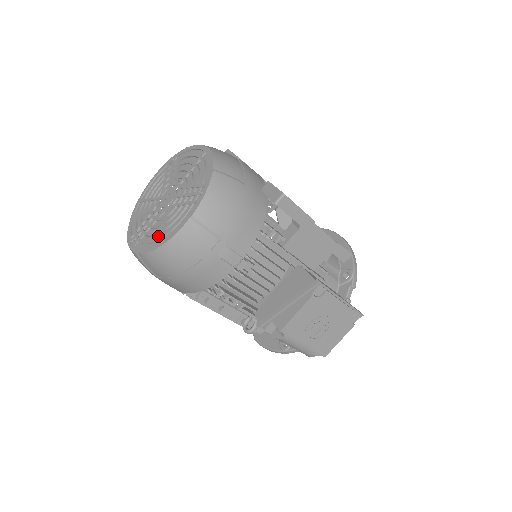
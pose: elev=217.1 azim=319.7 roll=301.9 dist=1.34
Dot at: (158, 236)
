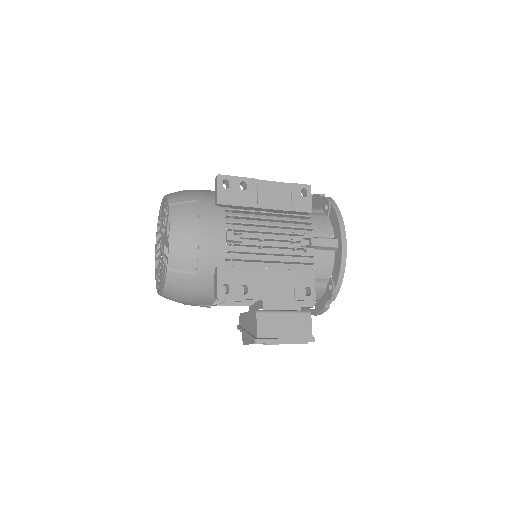
Dot at: occluded
